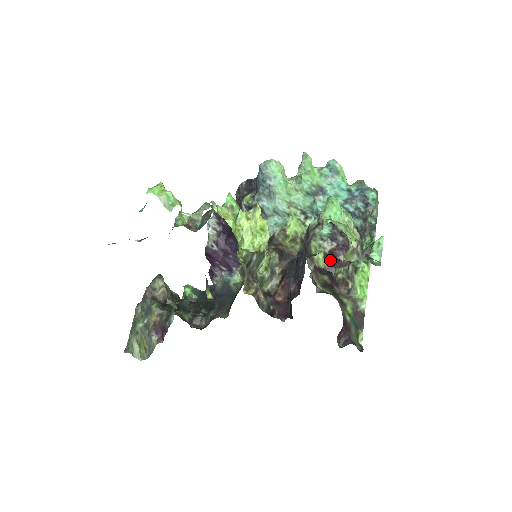
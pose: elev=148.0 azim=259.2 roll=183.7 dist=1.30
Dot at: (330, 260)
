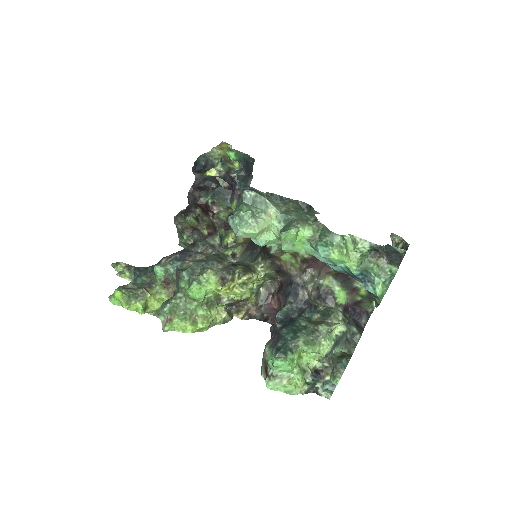
Dot at: occluded
